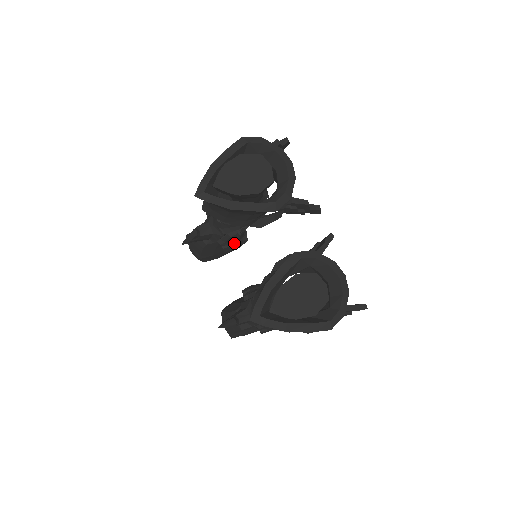
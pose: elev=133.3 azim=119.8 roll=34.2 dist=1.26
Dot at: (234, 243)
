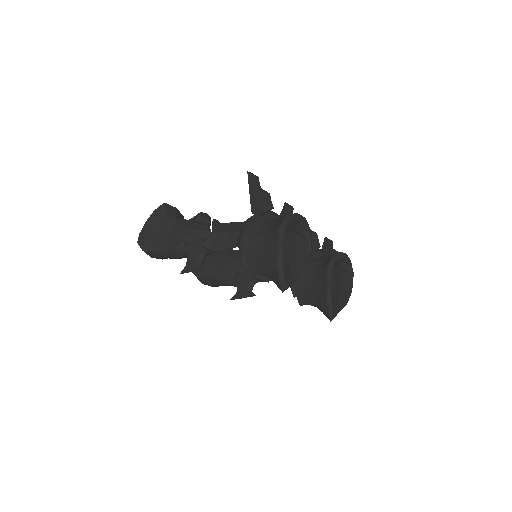
Dot at: occluded
